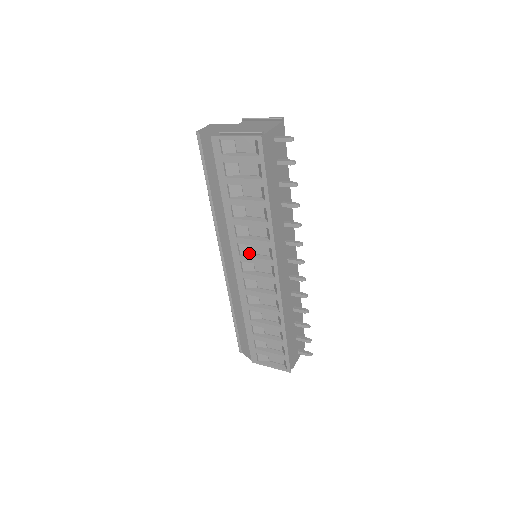
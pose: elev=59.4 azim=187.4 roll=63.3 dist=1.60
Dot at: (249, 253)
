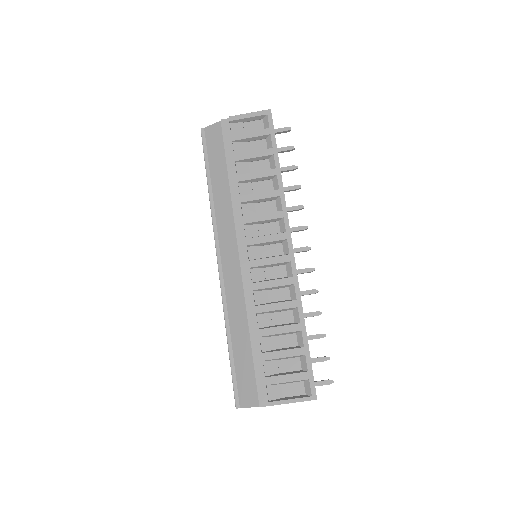
Dot at: (256, 236)
